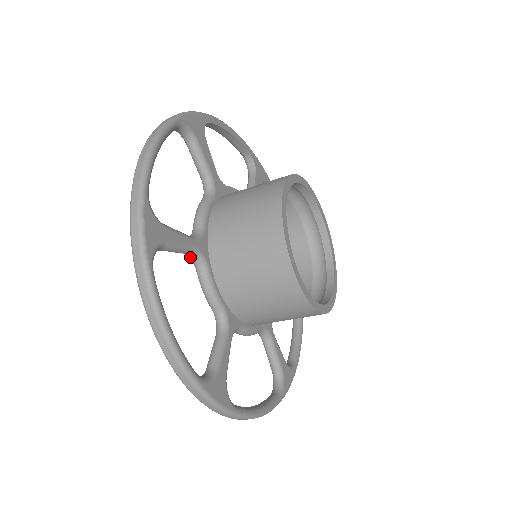
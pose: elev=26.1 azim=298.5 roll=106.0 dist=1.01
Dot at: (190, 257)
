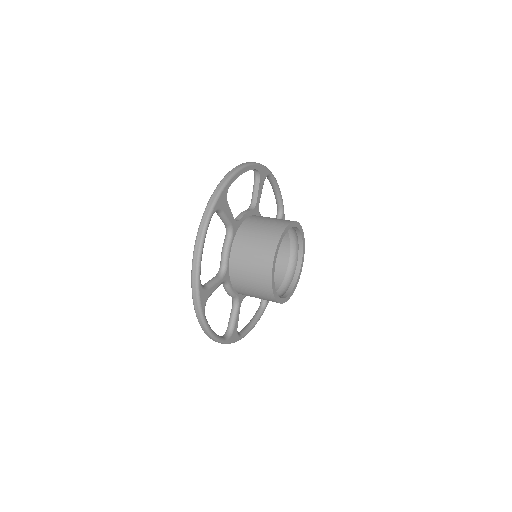
Dot at: occluded
